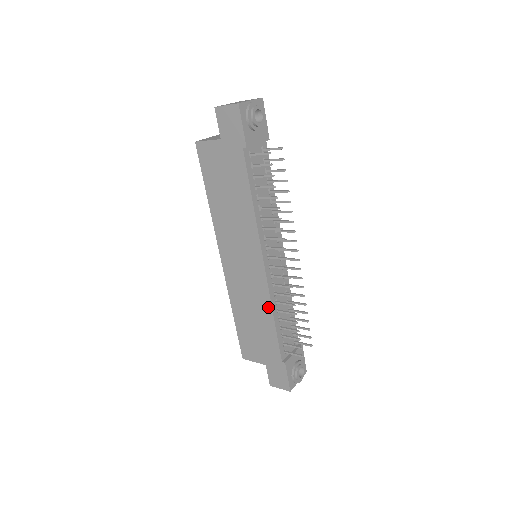
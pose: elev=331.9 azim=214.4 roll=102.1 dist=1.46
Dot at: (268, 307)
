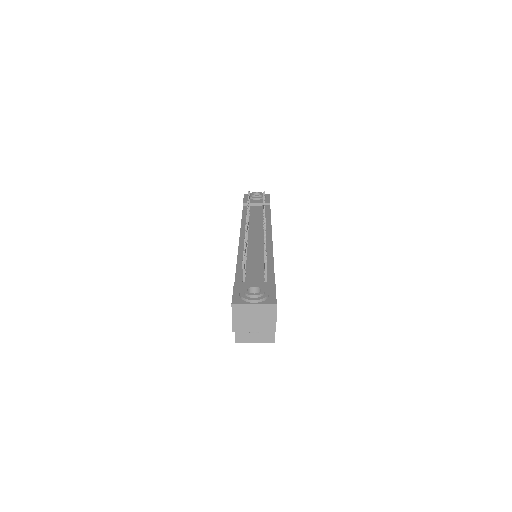
Dot at: occluded
